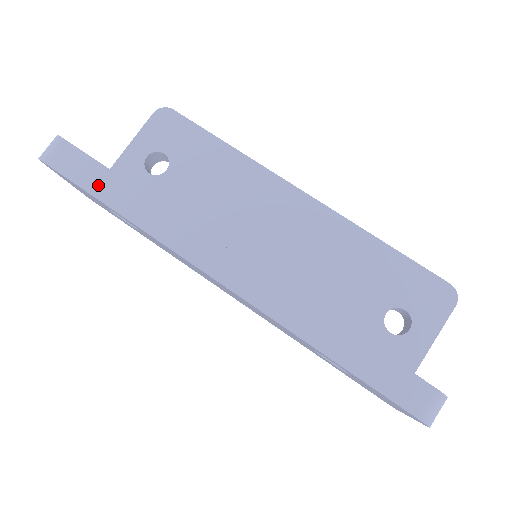
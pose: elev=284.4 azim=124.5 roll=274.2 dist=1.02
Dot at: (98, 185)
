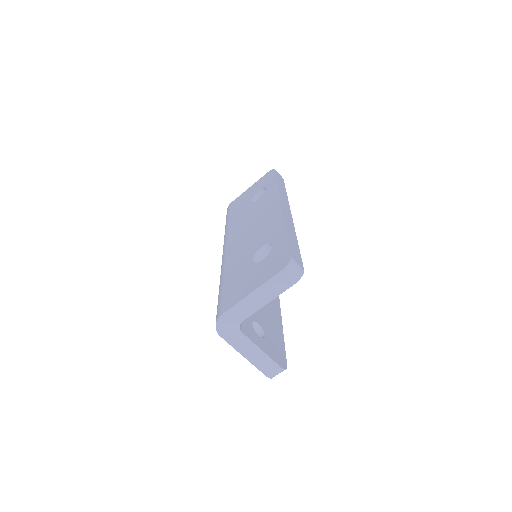
Dot at: (280, 181)
